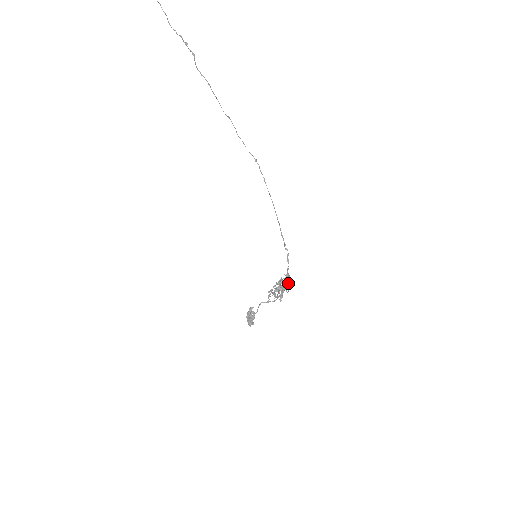
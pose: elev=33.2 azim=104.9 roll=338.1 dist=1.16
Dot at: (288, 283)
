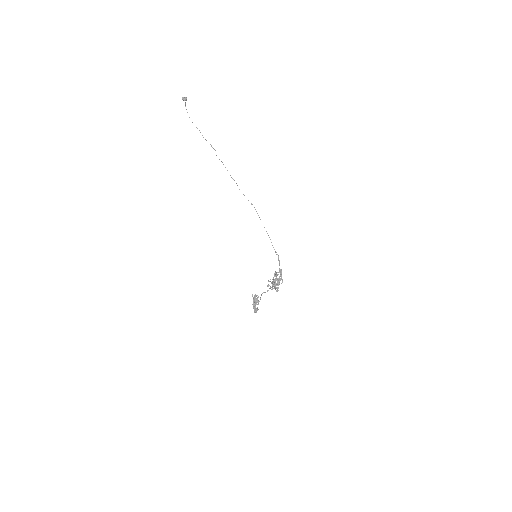
Dot at: (281, 274)
